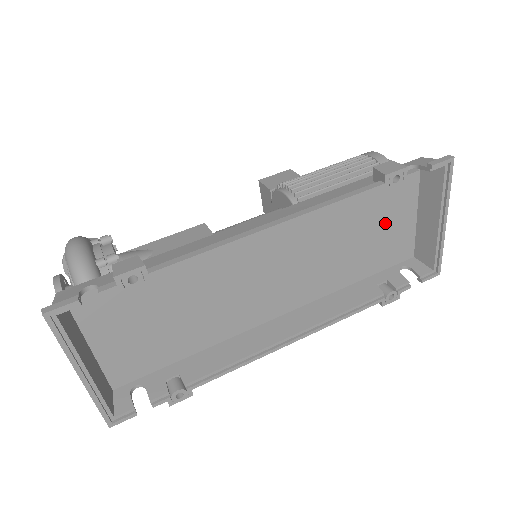
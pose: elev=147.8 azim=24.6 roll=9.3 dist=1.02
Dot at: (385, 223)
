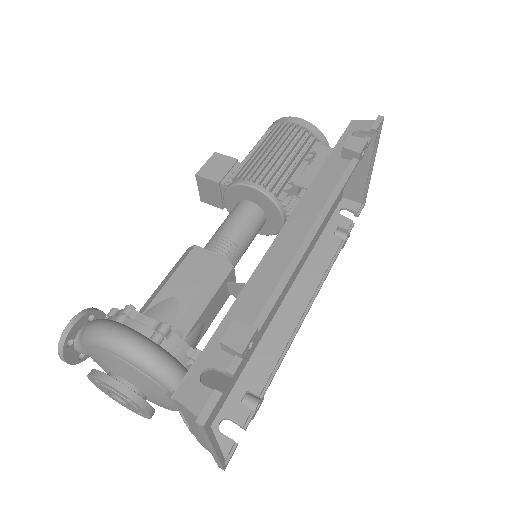
Dot at: occluded
